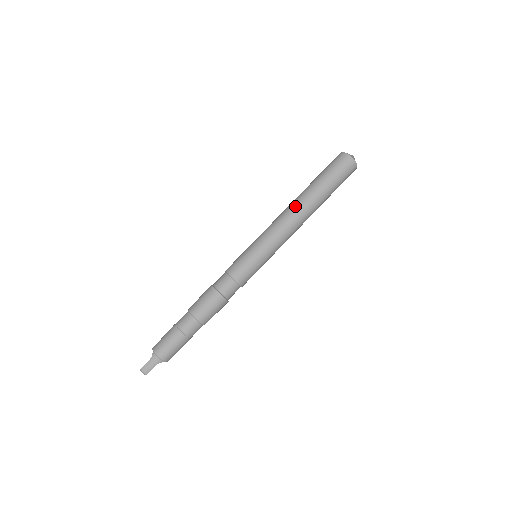
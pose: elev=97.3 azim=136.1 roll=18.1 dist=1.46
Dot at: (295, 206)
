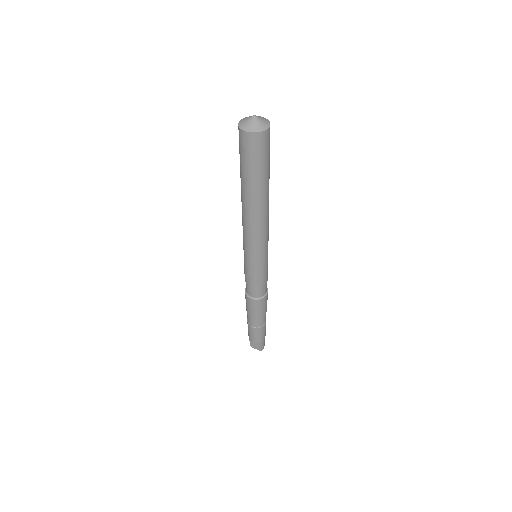
Dot at: (262, 214)
